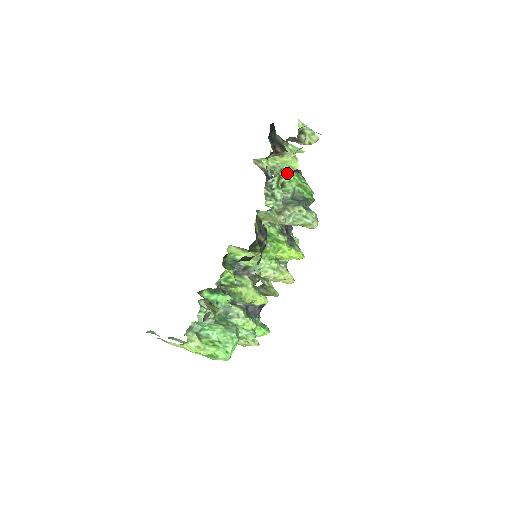
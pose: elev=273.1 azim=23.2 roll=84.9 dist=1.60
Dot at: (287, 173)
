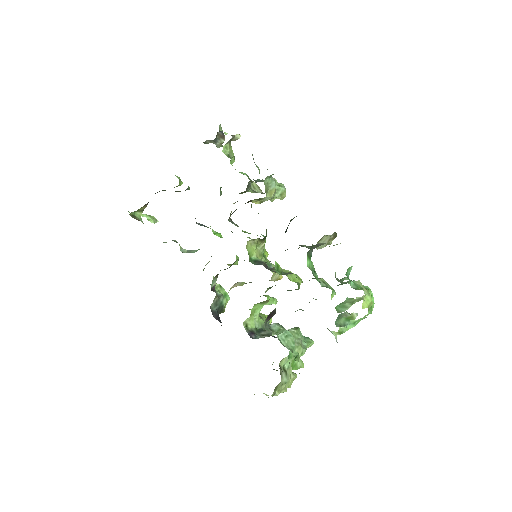
Dot at: (232, 165)
